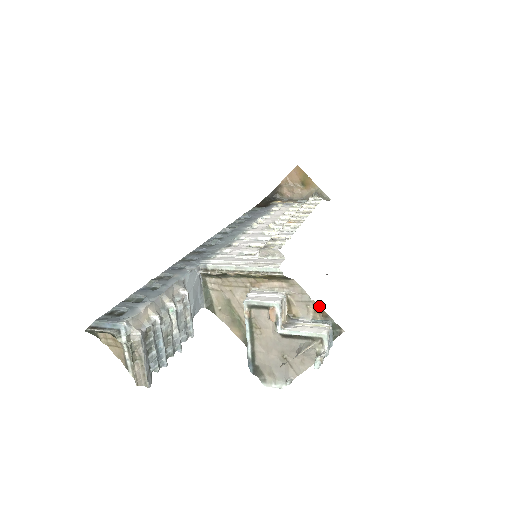
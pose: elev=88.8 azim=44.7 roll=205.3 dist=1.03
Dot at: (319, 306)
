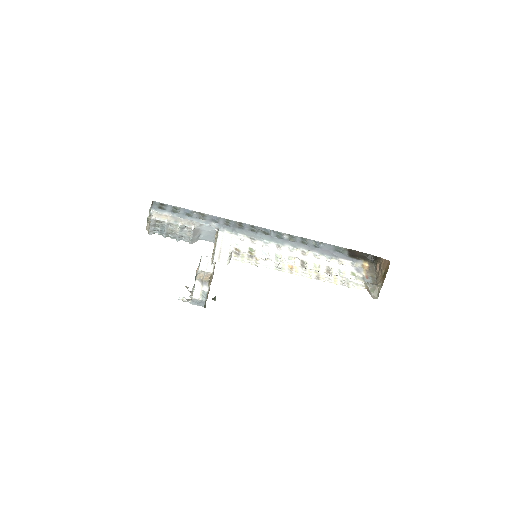
Dot at: occluded
